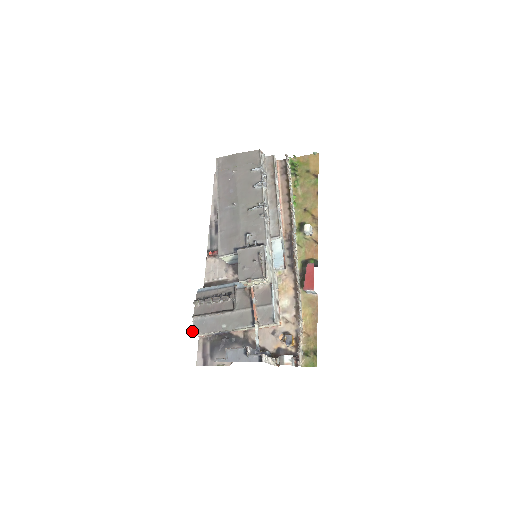
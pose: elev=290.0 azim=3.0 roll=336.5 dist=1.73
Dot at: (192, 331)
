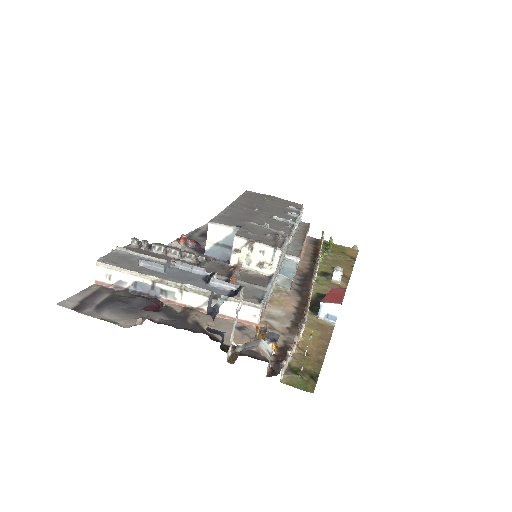
Dot at: (101, 257)
